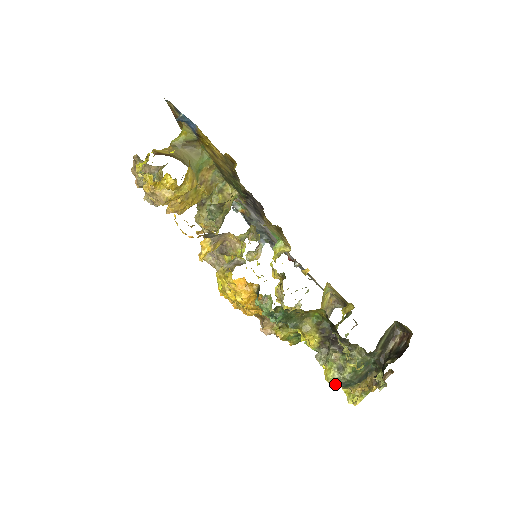
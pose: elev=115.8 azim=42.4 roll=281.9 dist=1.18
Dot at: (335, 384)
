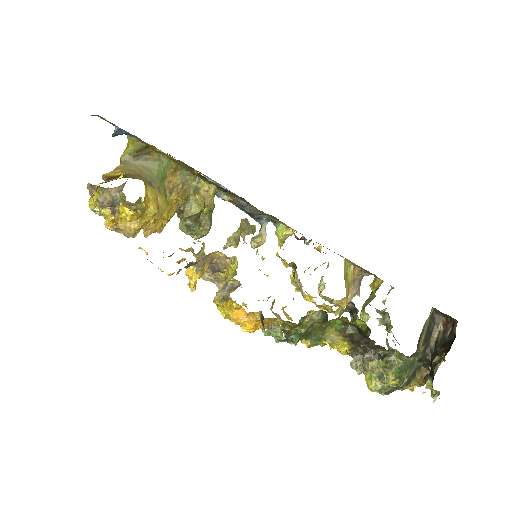
Dot at: (380, 393)
